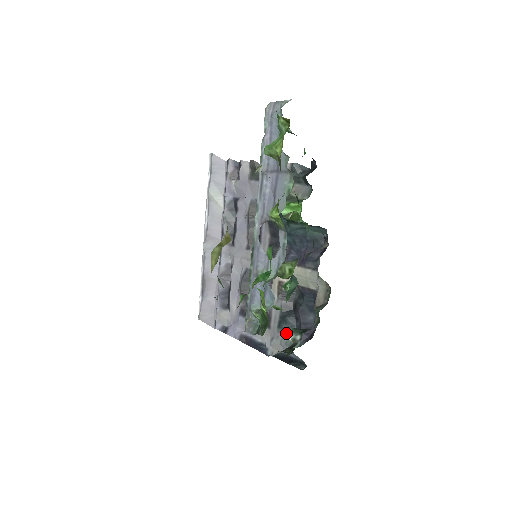
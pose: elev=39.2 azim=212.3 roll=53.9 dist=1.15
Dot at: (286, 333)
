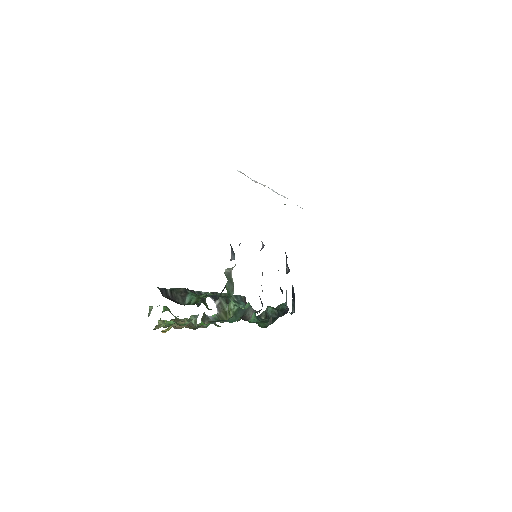
Dot at: (266, 308)
